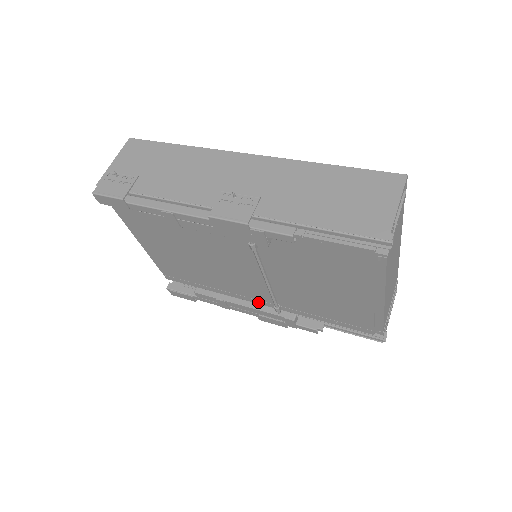
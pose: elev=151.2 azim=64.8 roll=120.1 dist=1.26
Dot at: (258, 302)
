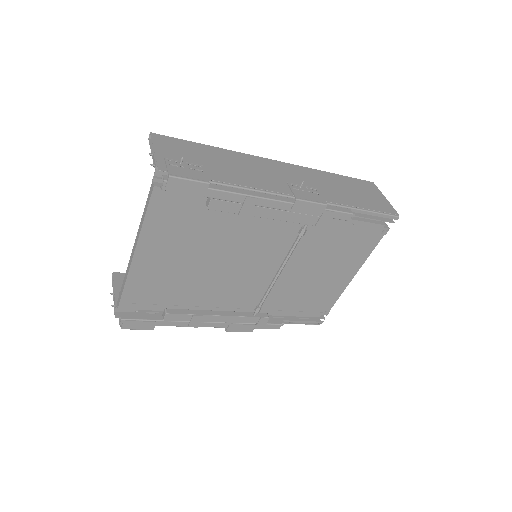
Dot at: (230, 311)
